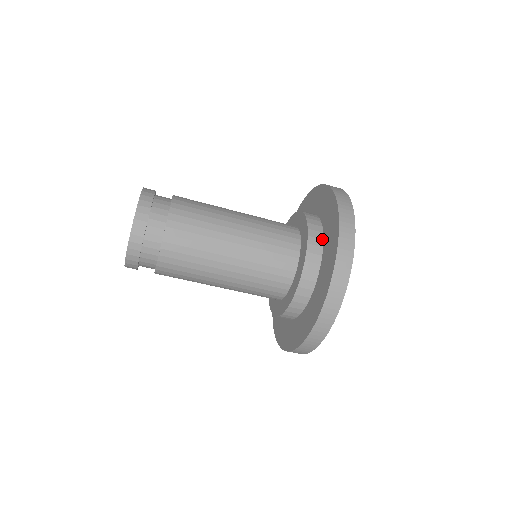
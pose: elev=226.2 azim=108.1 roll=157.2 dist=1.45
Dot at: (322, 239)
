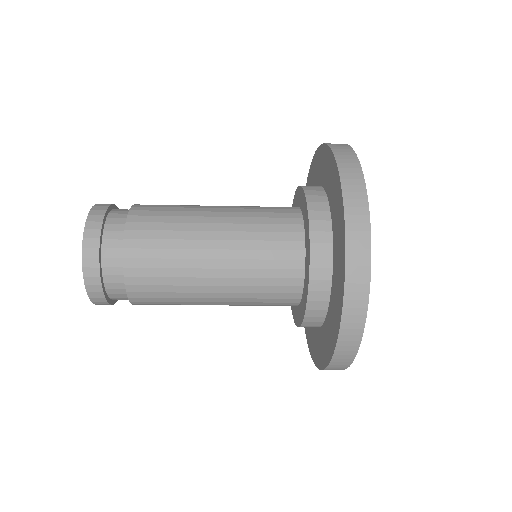
Dot at: (326, 310)
